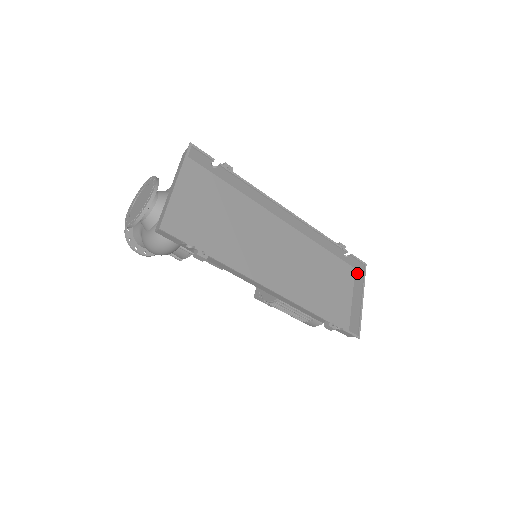
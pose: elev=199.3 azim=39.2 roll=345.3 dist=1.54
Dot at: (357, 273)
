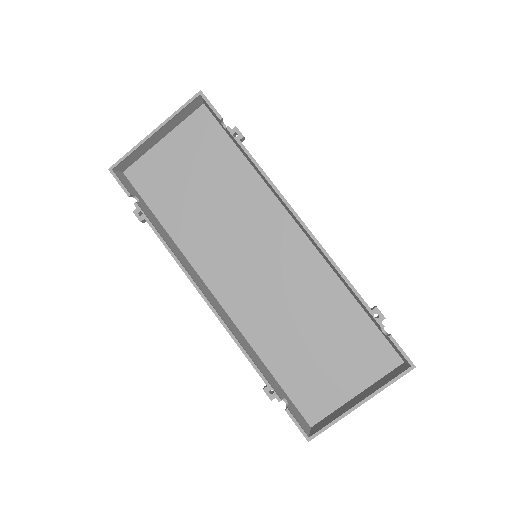
Dot at: (397, 369)
